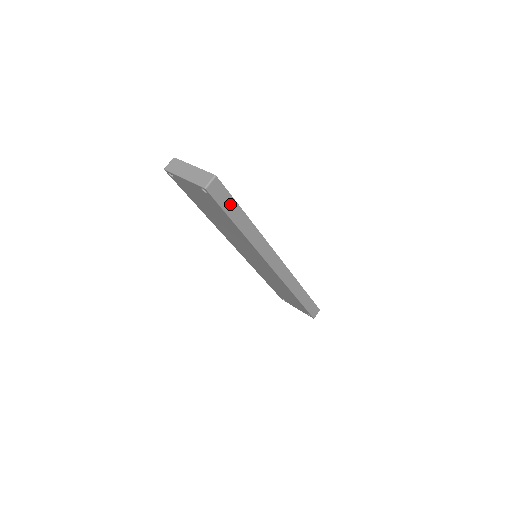
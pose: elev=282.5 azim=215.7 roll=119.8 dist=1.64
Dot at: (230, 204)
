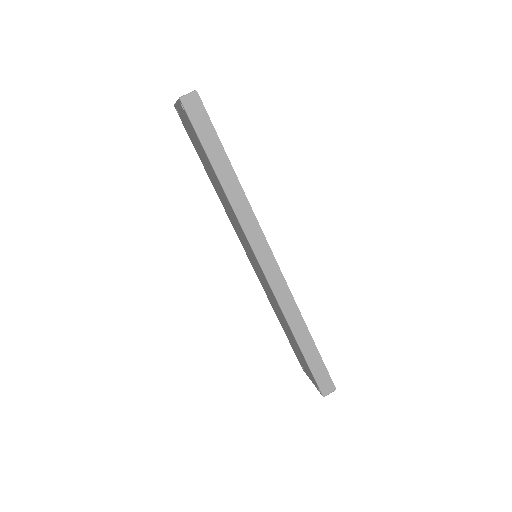
Dot at: (209, 136)
